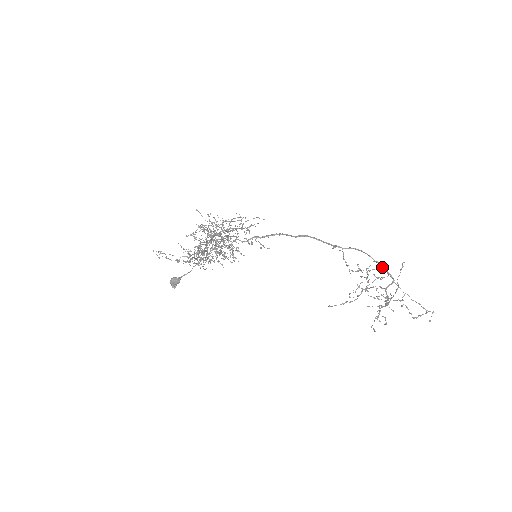
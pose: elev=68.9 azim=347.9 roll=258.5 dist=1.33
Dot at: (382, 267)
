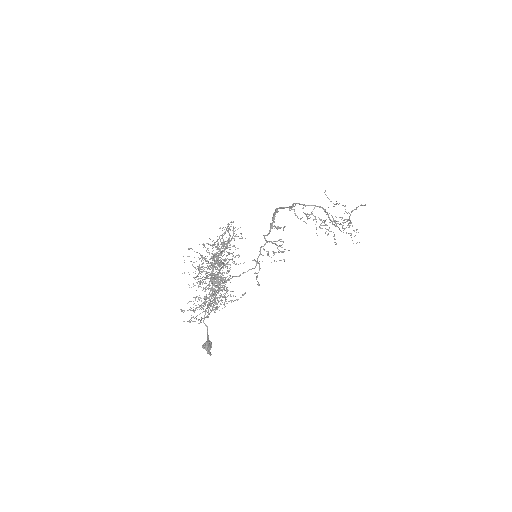
Dot at: occluded
